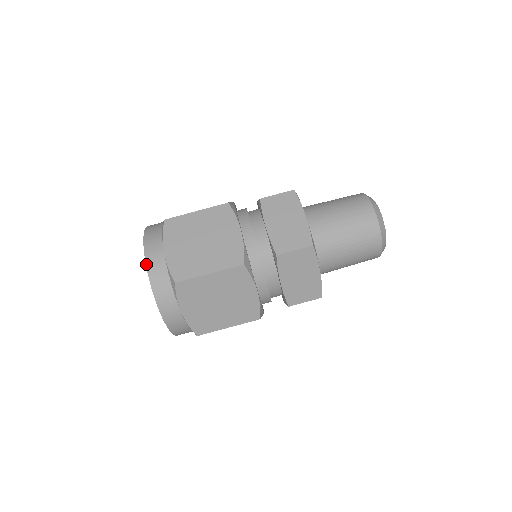
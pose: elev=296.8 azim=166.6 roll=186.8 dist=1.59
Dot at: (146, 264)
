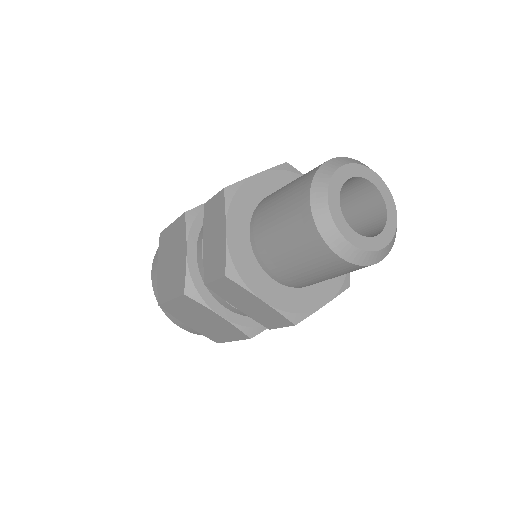
Dot at: (152, 281)
